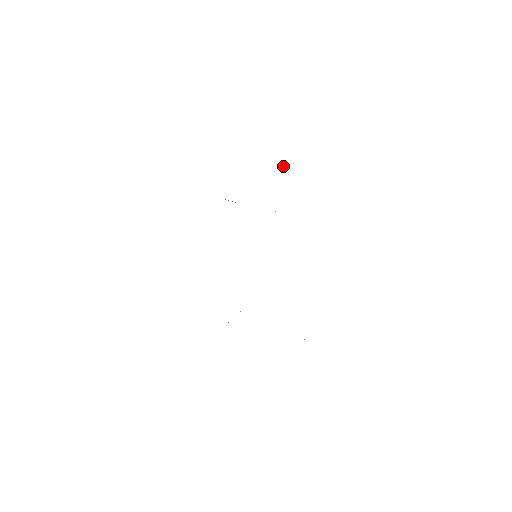
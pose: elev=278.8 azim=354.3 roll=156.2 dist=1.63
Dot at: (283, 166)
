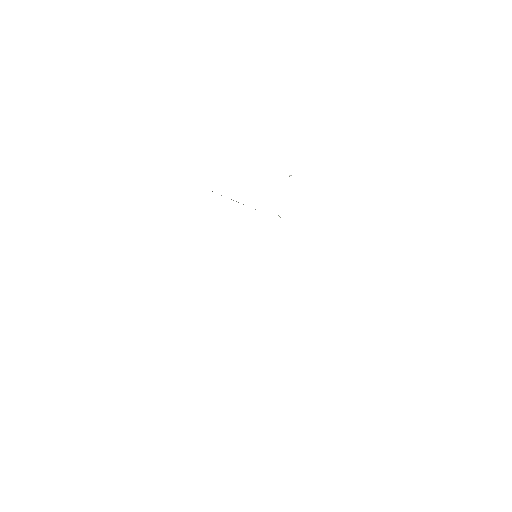
Dot at: (291, 175)
